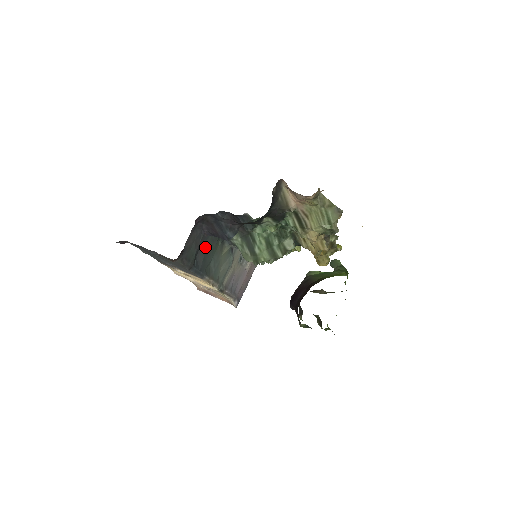
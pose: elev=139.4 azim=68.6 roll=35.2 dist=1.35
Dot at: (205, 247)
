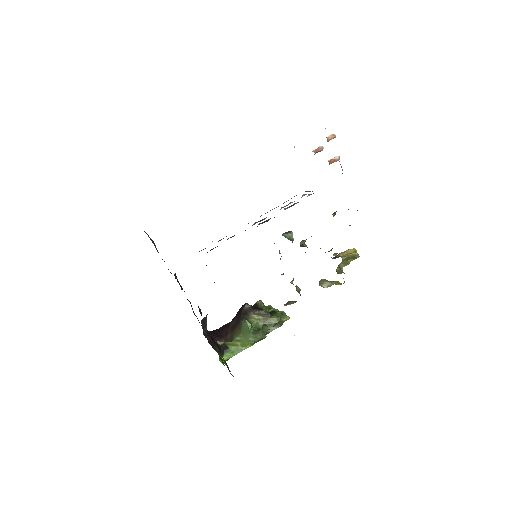
Dot at: occluded
